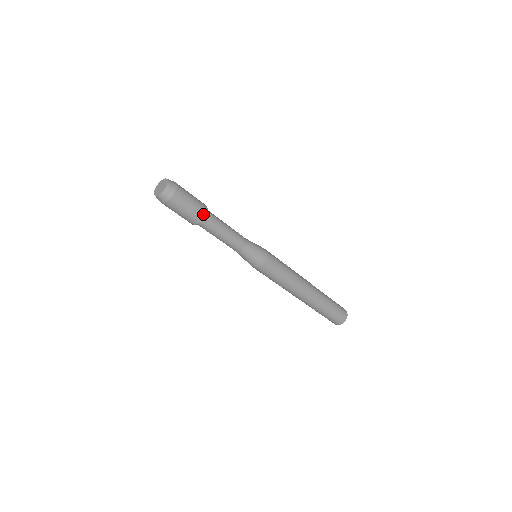
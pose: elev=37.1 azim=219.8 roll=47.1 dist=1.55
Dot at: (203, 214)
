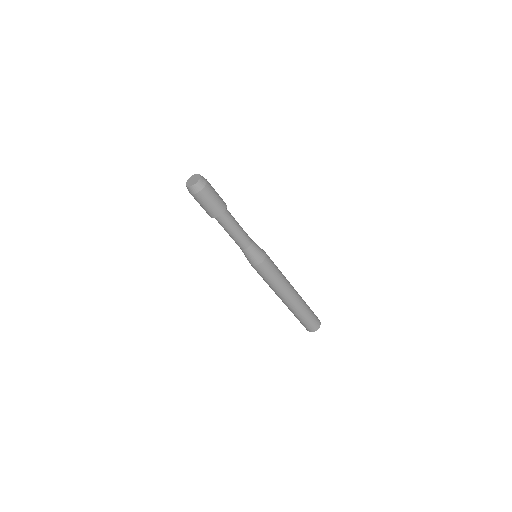
Dot at: (222, 211)
